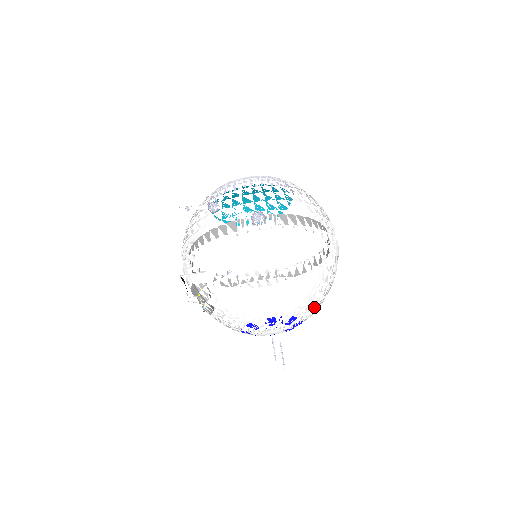
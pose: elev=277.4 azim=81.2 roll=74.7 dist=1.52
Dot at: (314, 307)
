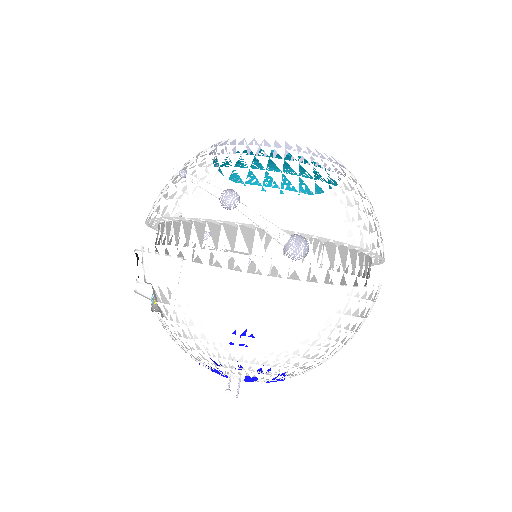
Dot at: (312, 367)
